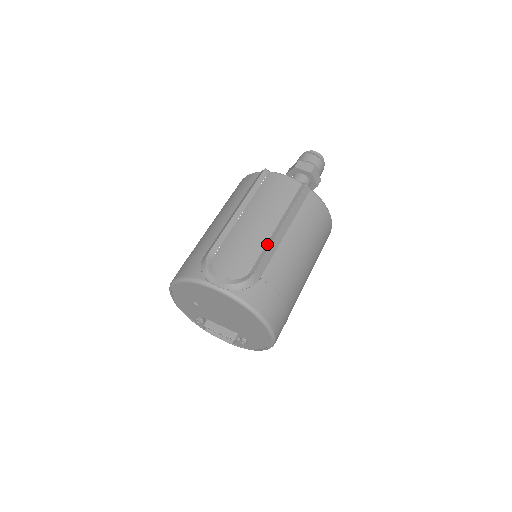
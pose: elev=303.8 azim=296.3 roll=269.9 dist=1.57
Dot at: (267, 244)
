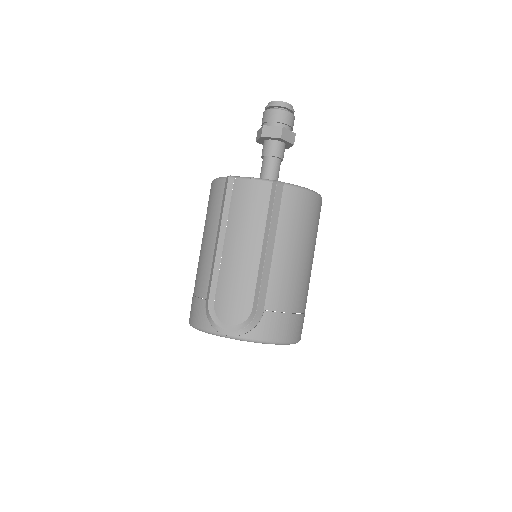
Dot at: (258, 273)
